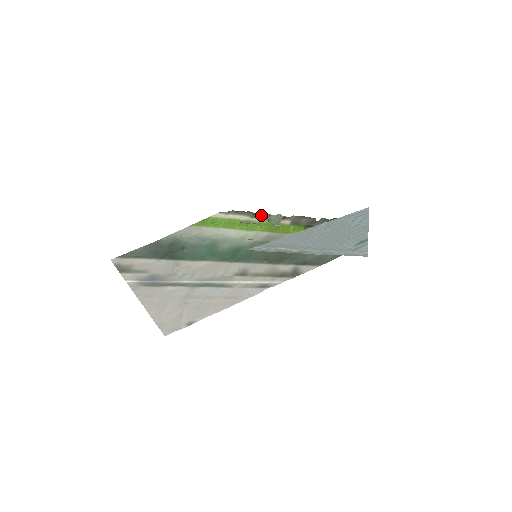
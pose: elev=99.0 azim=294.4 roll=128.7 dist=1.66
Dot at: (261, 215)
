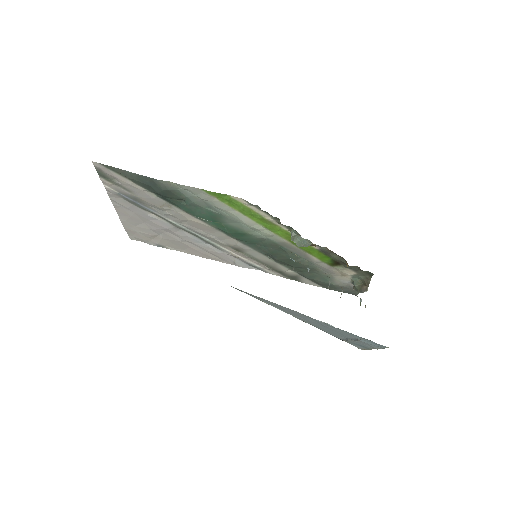
Dot at: (290, 227)
